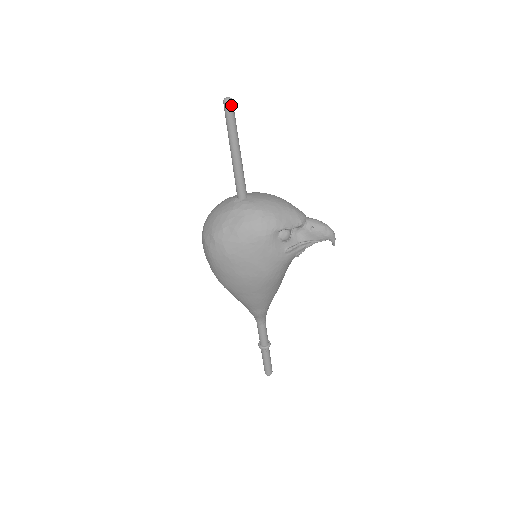
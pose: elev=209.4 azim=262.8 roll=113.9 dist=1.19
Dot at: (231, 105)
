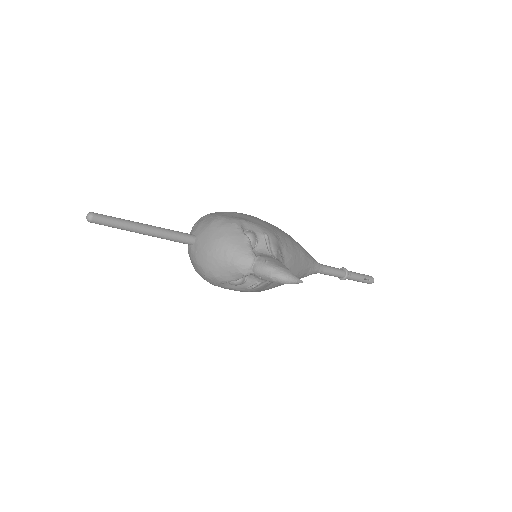
Dot at: (94, 222)
